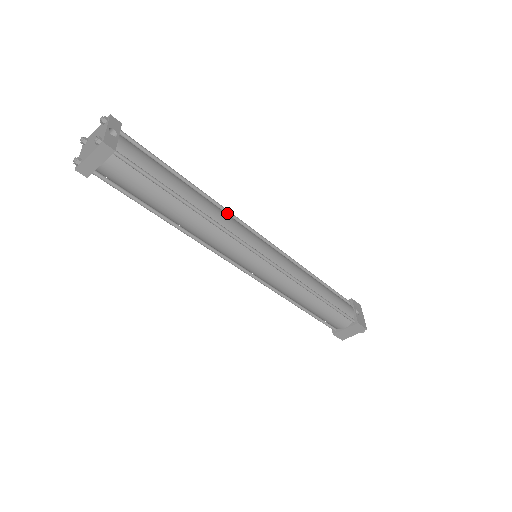
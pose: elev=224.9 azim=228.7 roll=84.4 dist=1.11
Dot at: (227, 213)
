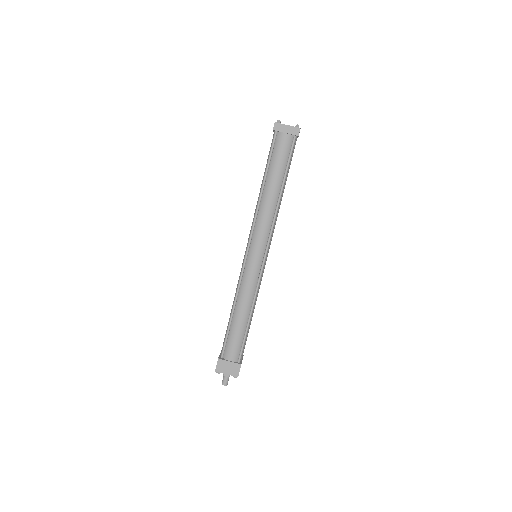
Dot at: occluded
